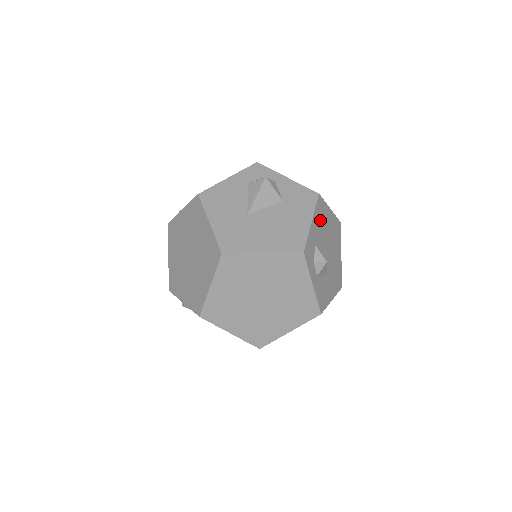
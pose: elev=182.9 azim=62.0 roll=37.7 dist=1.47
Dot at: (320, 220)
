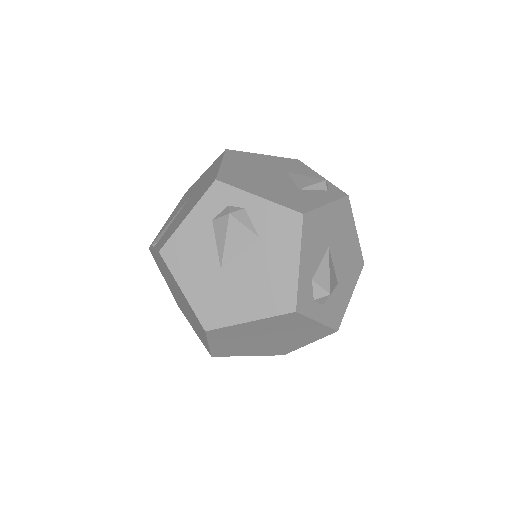
Dot at: (313, 241)
